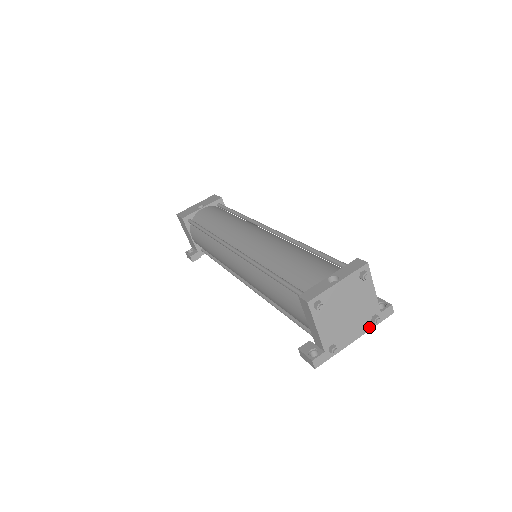
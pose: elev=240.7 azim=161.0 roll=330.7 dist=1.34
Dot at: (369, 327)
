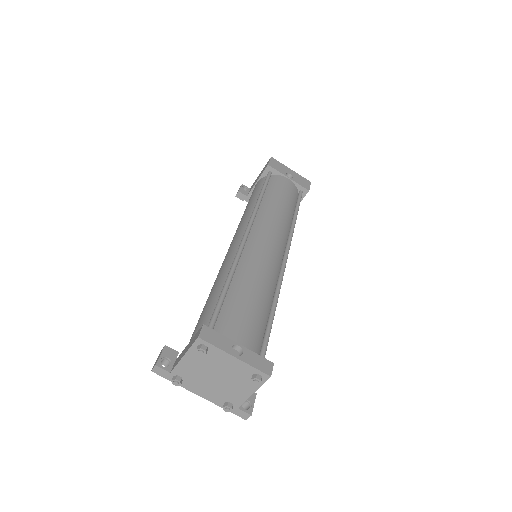
Dot at: (219, 403)
